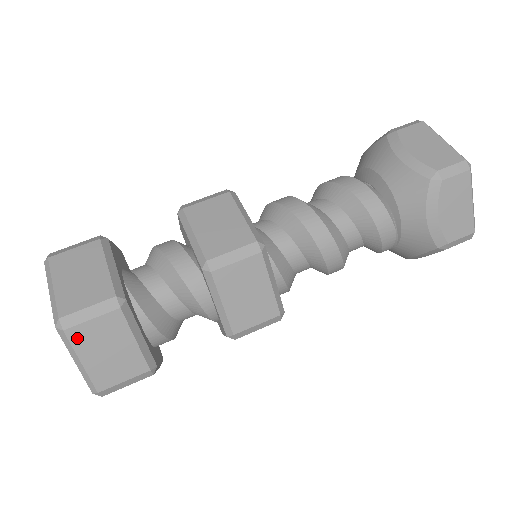
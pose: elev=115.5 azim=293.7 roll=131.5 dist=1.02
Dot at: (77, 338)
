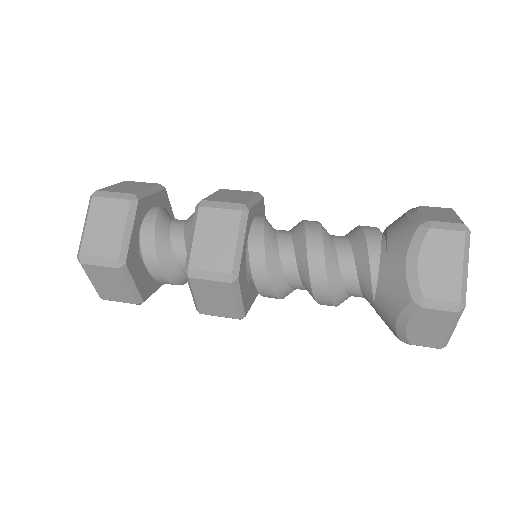
Dot at: (126, 183)
